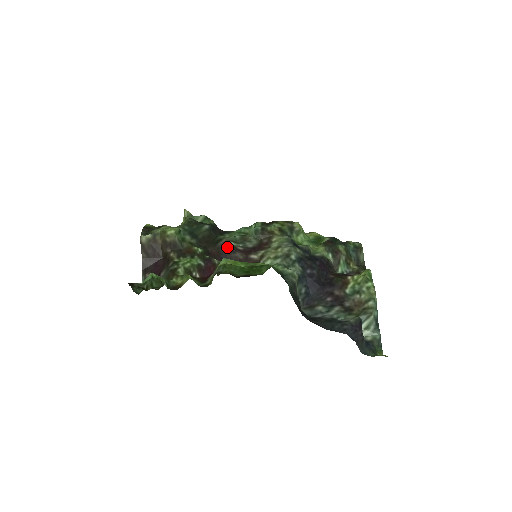
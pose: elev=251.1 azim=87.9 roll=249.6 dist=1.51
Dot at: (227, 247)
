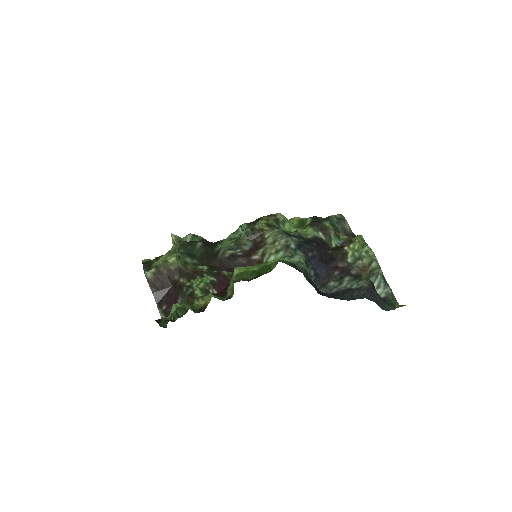
Dot at: (228, 256)
